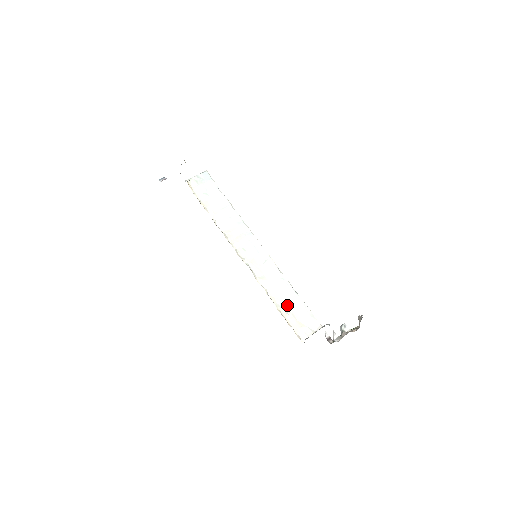
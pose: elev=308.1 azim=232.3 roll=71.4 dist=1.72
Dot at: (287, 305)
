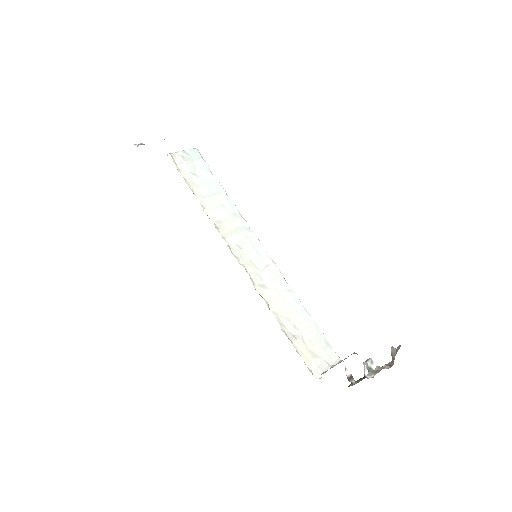
Dot at: (294, 326)
